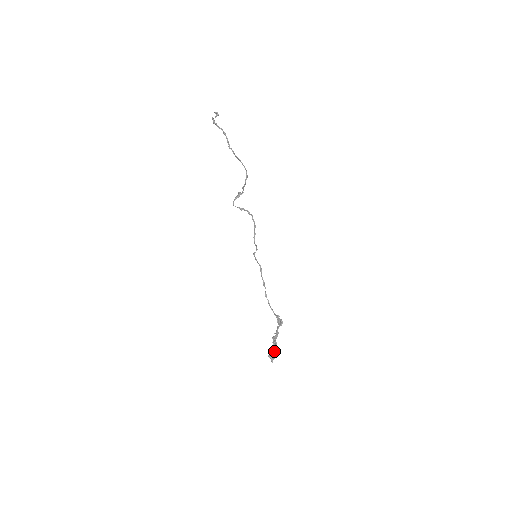
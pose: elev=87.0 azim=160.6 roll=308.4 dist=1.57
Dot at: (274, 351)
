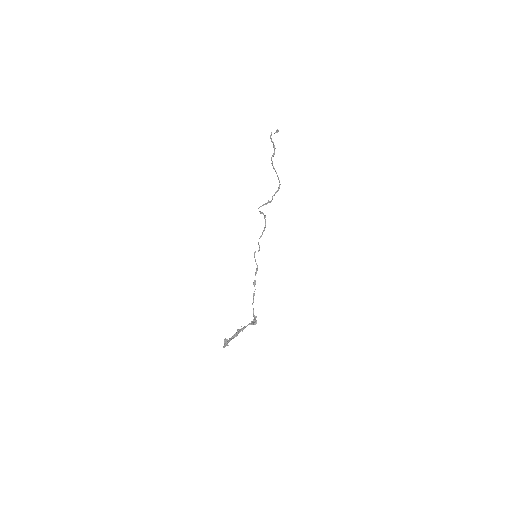
Dot at: (231, 339)
